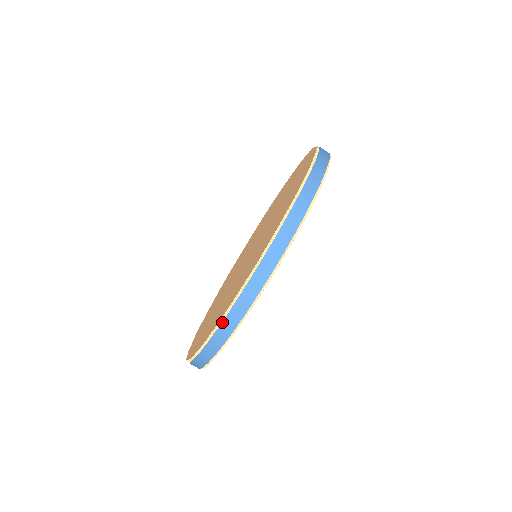
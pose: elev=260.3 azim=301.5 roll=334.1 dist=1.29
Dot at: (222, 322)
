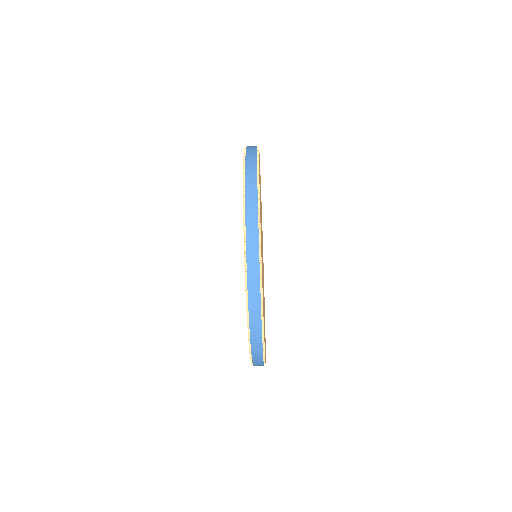
Dot at: (249, 329)
